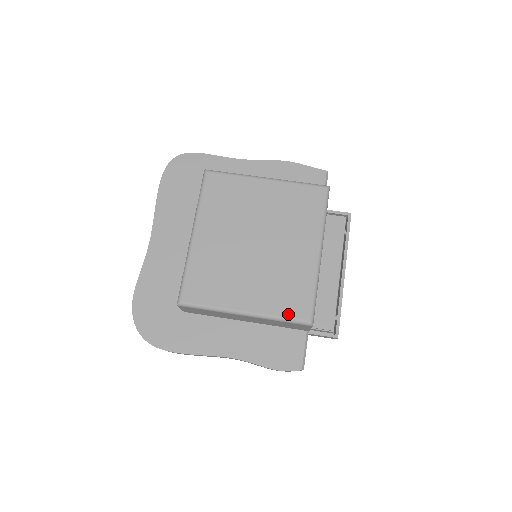
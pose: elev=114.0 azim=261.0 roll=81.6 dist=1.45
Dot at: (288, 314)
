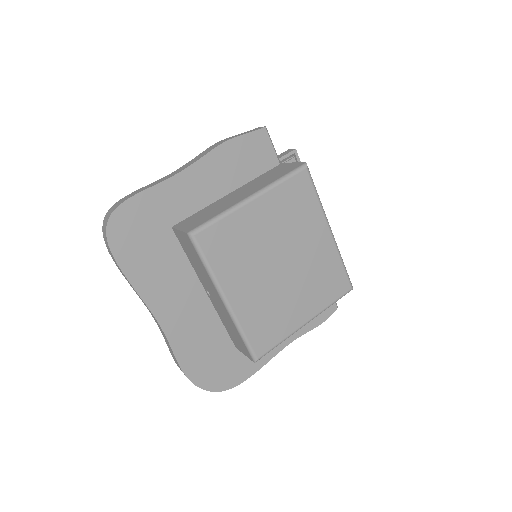
Dot at: (336, 297)
